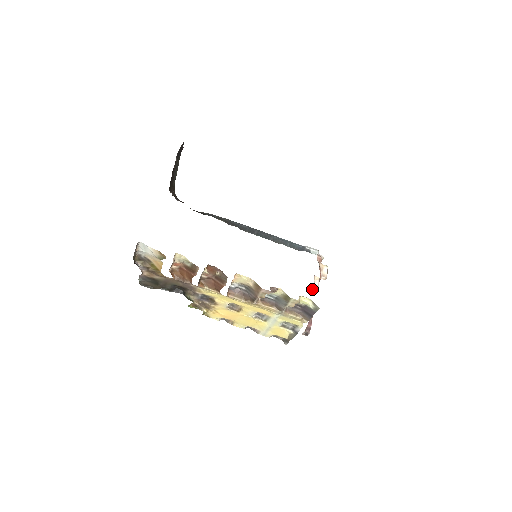
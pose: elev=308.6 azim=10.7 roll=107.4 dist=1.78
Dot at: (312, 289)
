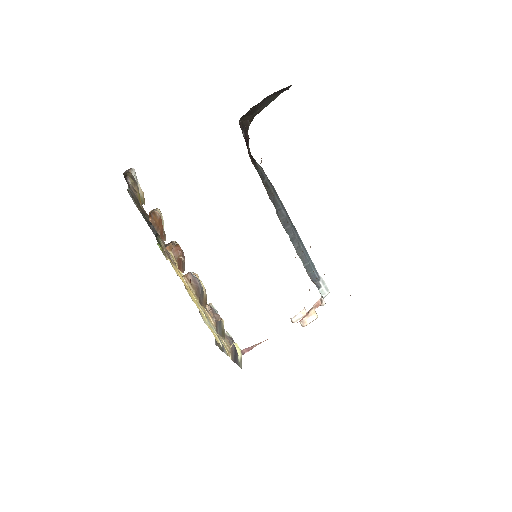
Dot at: occluded
